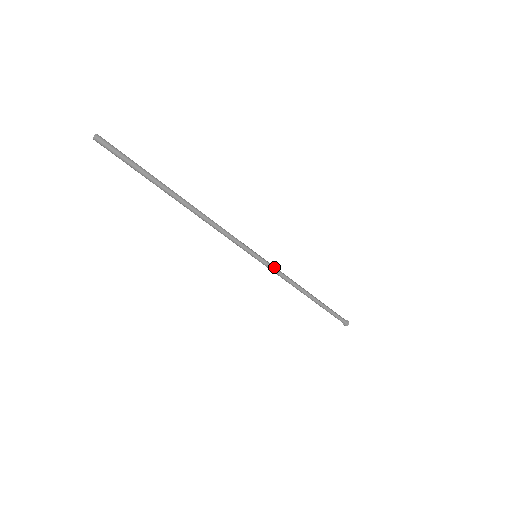
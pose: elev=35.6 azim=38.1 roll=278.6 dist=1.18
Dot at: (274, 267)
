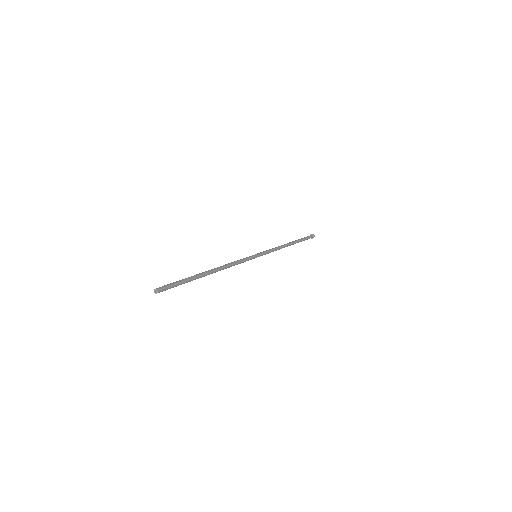
Dot at: (267, 251)
